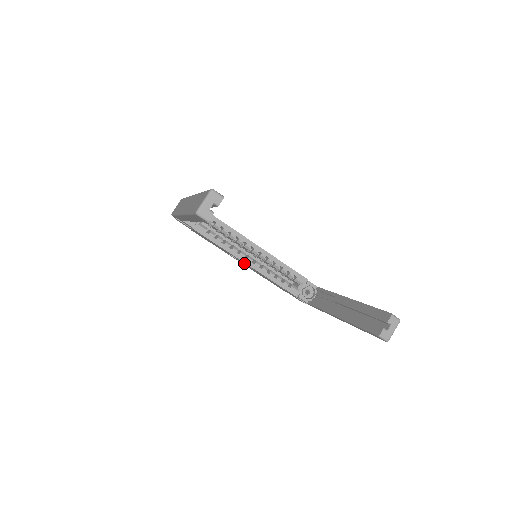
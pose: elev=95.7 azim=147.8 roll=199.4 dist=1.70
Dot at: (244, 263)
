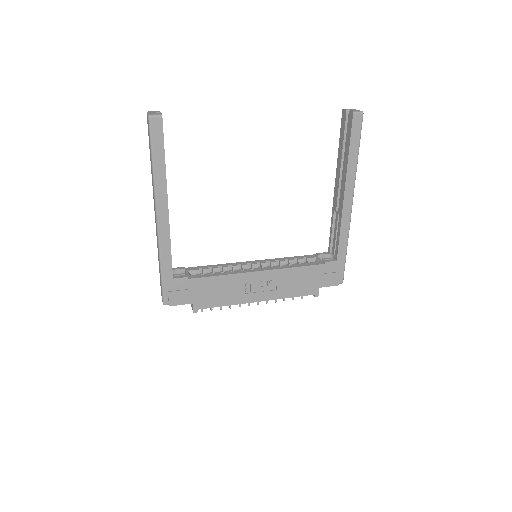
Dot at: (257, 279)
